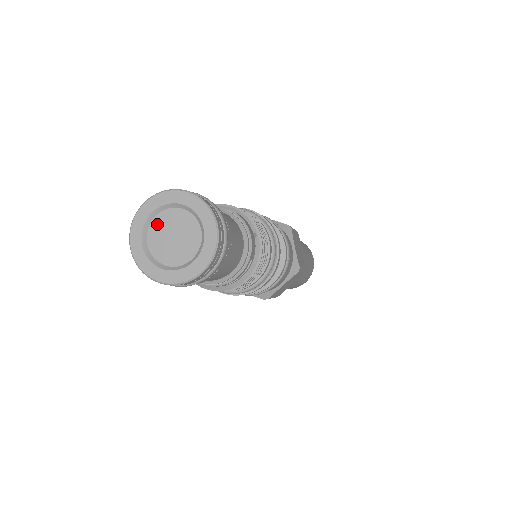
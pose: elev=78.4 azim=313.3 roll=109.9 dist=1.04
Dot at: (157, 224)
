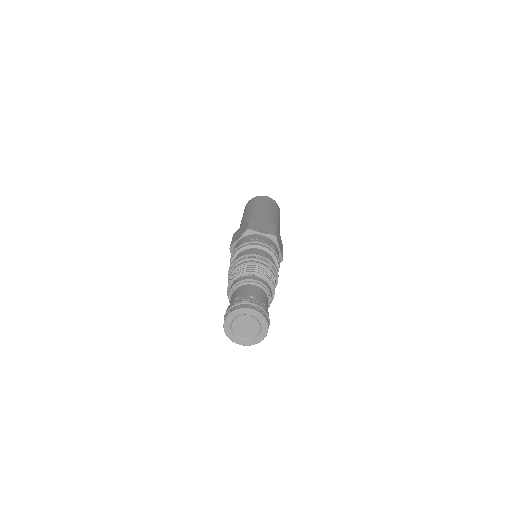
Dot at: (246, 318)
